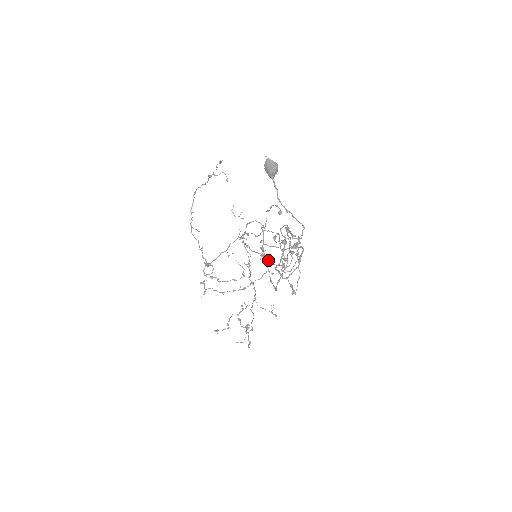
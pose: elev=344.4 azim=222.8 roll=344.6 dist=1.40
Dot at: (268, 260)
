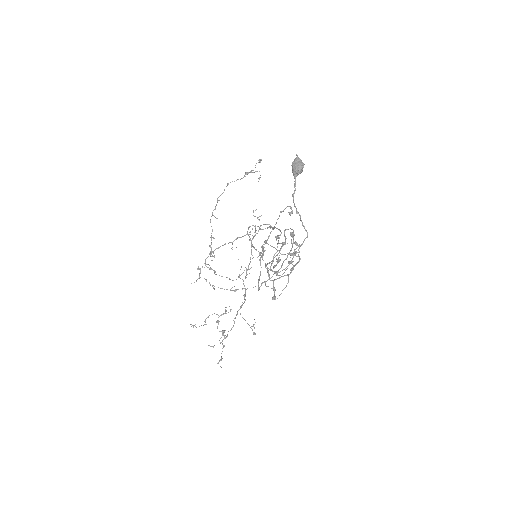
Dot at: occluded
